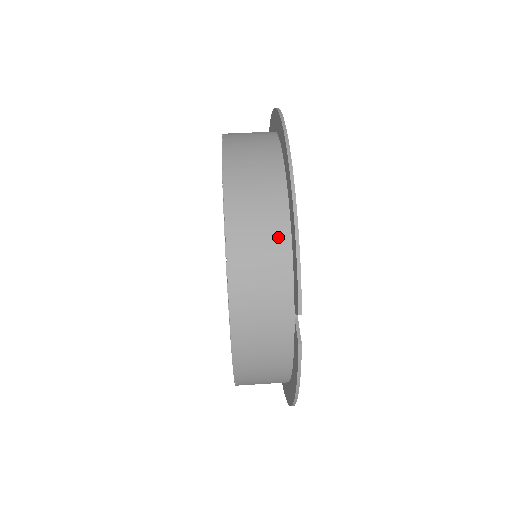
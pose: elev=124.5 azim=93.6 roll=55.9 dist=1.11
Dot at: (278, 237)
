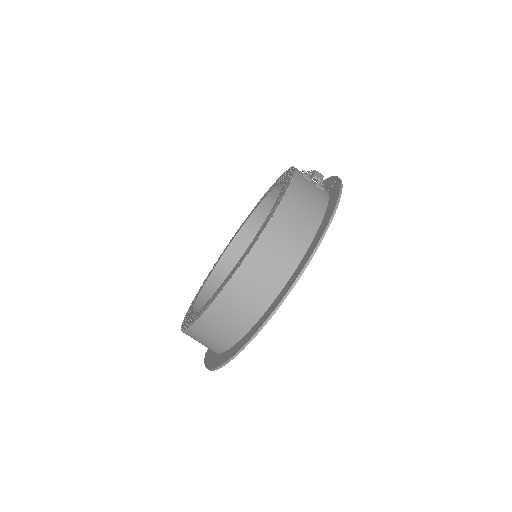
Dot at: occluded
